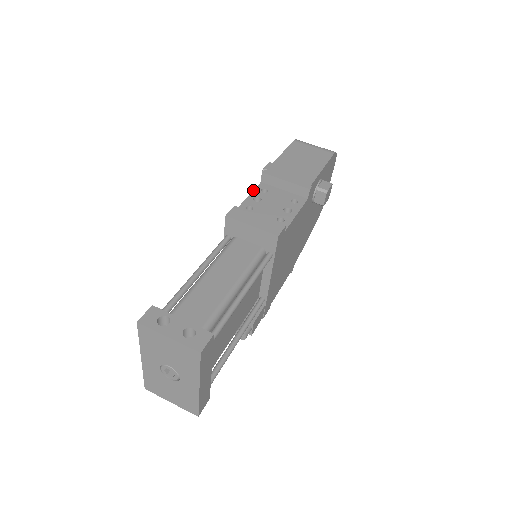
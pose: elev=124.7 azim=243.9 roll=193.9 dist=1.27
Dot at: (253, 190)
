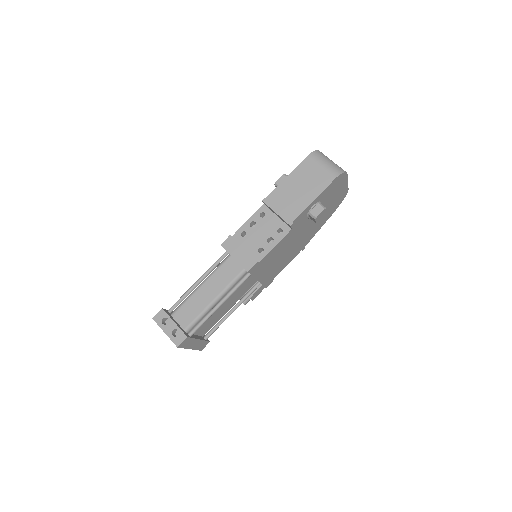
Dot at: (254, 213)
